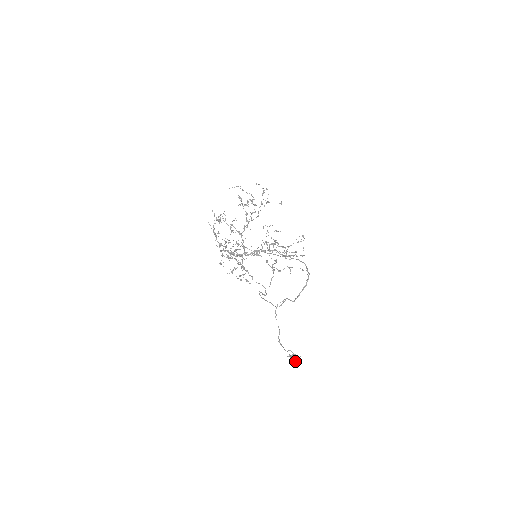
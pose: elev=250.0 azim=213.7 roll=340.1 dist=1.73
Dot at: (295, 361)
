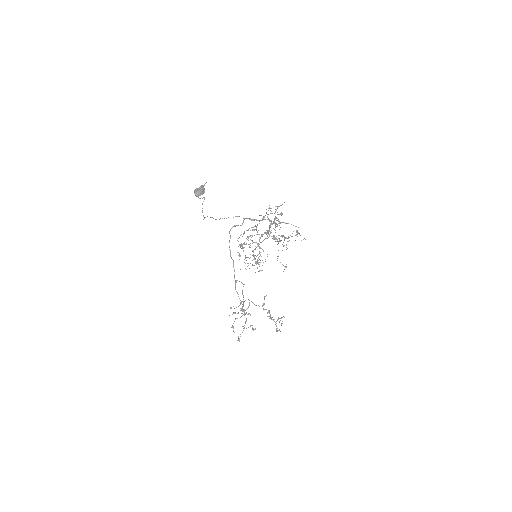
Dot at: (199, 188)
